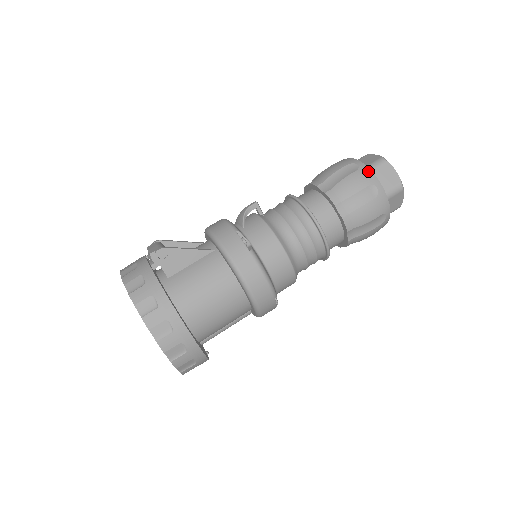
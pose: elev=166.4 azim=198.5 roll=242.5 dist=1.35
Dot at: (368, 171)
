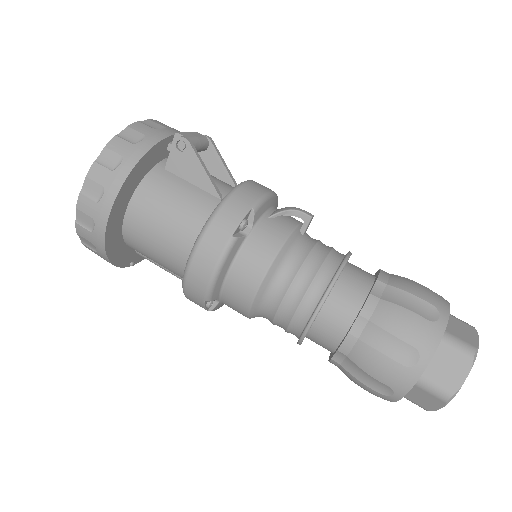
Dot at: (437, 336)
